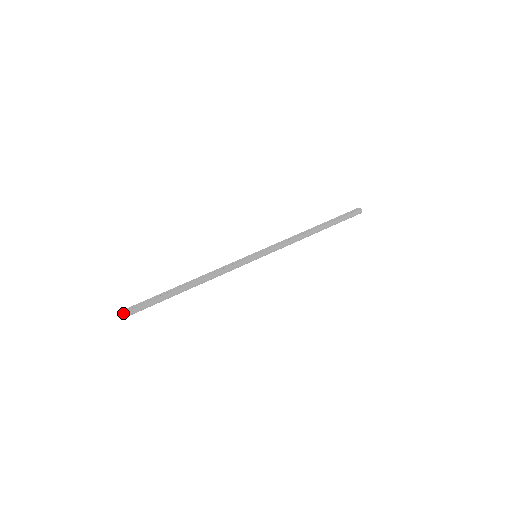
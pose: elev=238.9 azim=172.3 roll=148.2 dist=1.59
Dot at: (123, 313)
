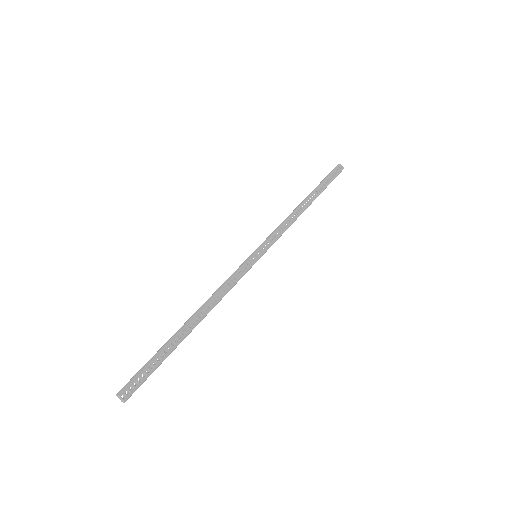
Dot at: (125, 400)
